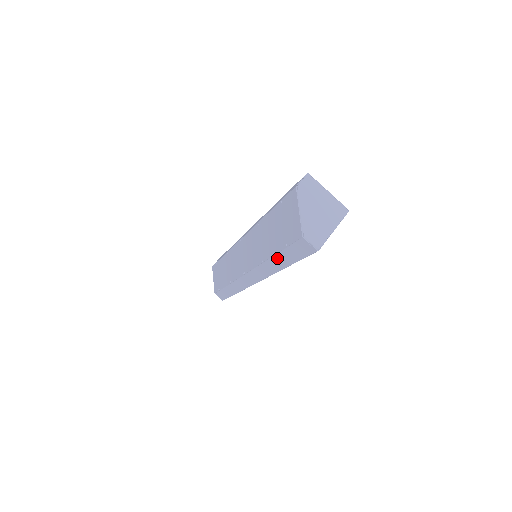
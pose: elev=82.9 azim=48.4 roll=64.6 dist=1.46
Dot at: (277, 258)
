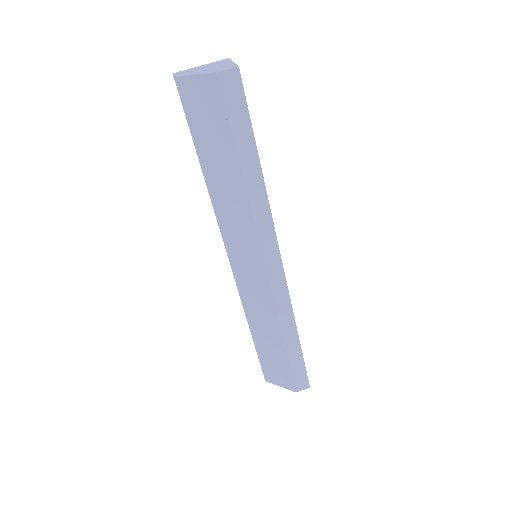
Dot at: (243, 162)
